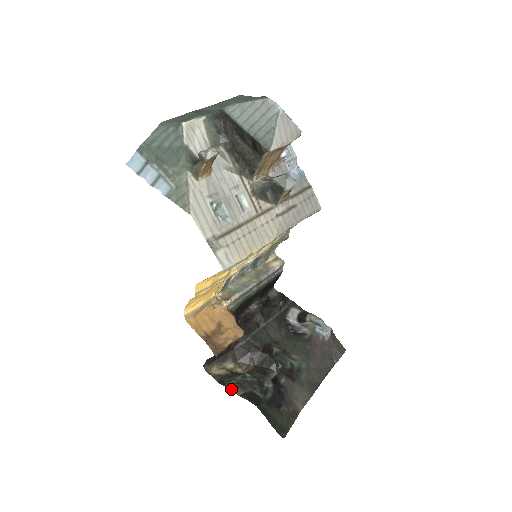
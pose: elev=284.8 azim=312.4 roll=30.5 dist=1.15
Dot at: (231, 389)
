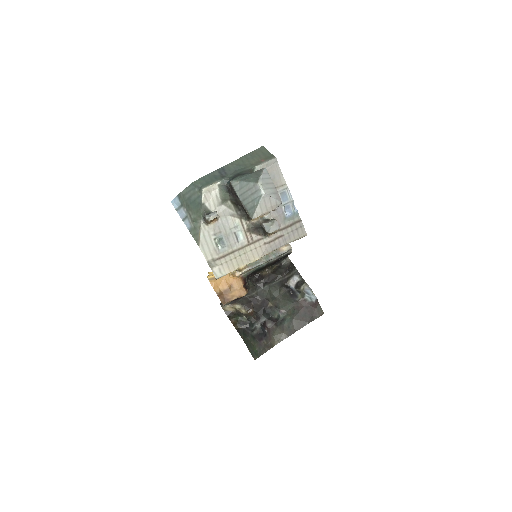
Dot at: (232, 323)
